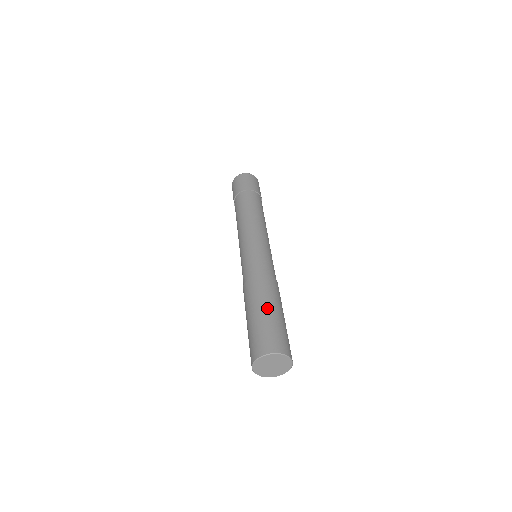
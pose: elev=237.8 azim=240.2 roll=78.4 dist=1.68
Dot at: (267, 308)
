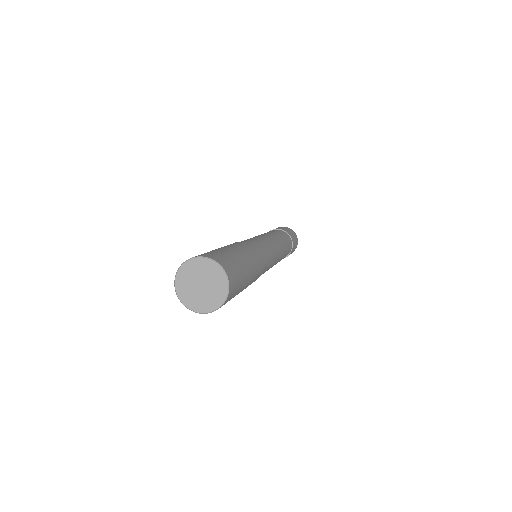
Dot at: (233, 248)
